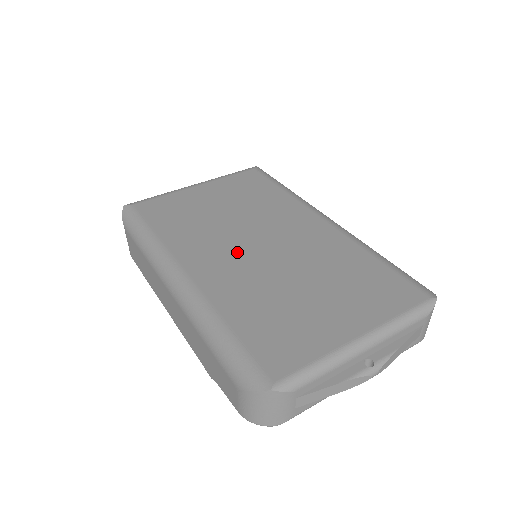
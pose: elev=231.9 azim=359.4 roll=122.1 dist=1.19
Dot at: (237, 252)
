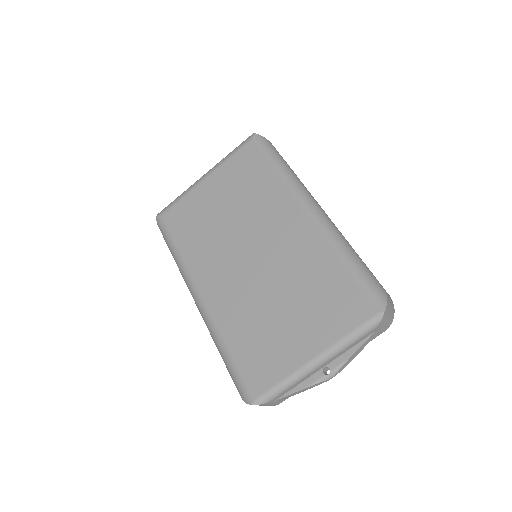
Dot at: (234, 268)
